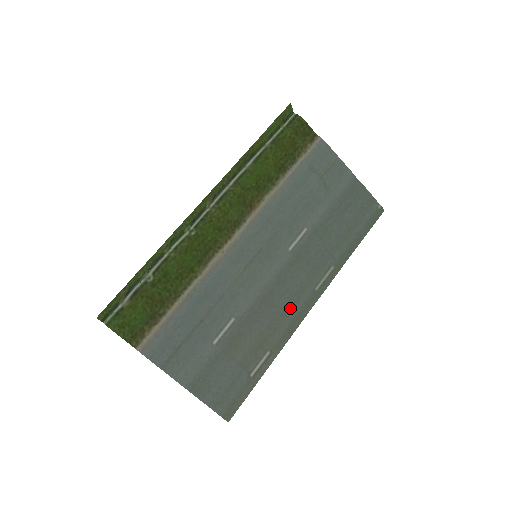
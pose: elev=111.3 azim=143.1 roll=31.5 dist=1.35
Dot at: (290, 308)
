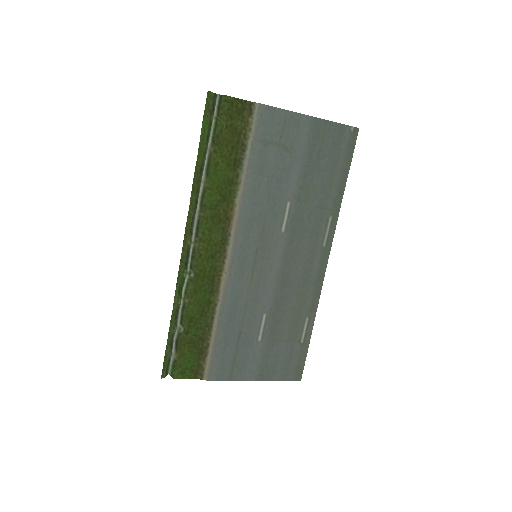
Dot at: (308, 276)
